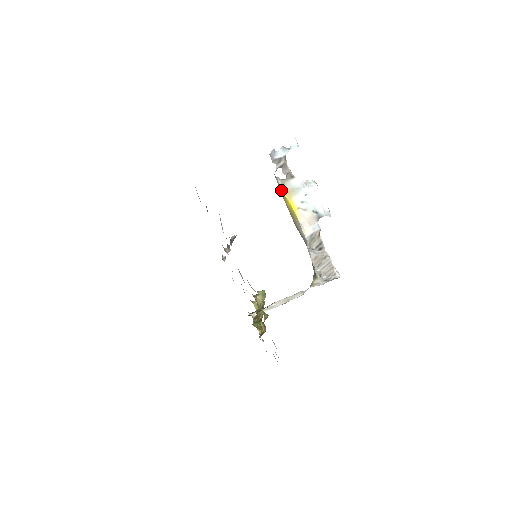
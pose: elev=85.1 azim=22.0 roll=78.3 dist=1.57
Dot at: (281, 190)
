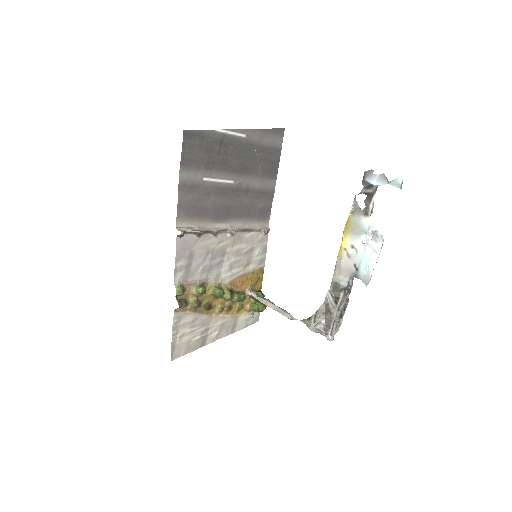
Dot at: (349, 217)
